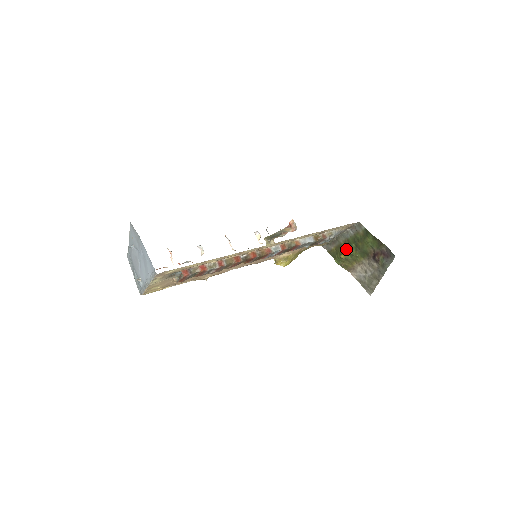
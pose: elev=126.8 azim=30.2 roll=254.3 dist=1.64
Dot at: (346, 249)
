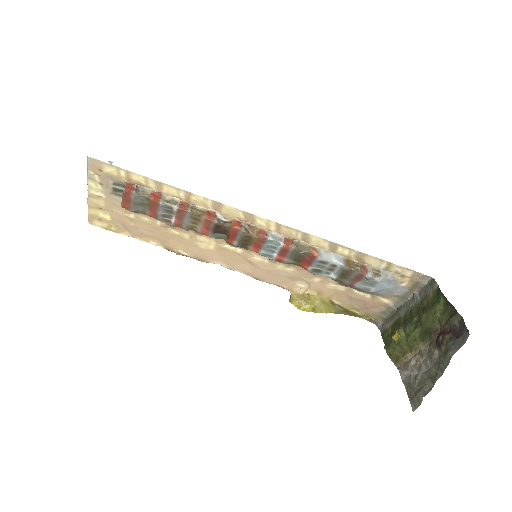
Dot at: (403, 324)
